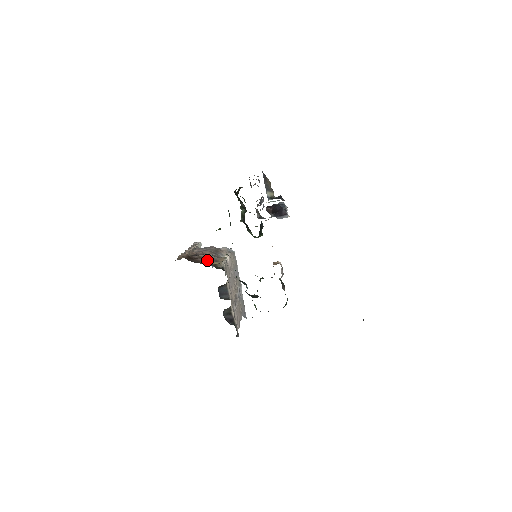
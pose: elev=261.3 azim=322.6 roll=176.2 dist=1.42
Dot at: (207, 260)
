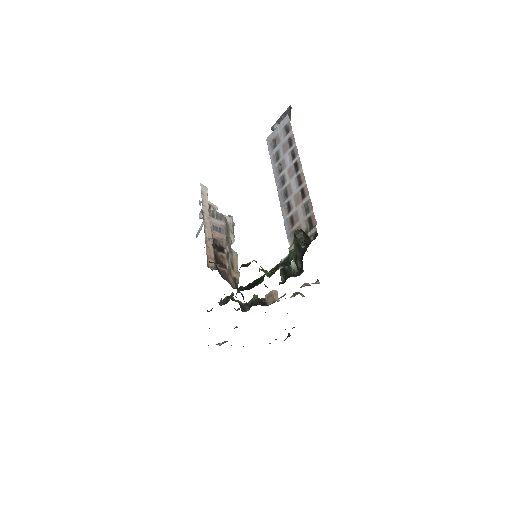
Dot at: (228, 267)
